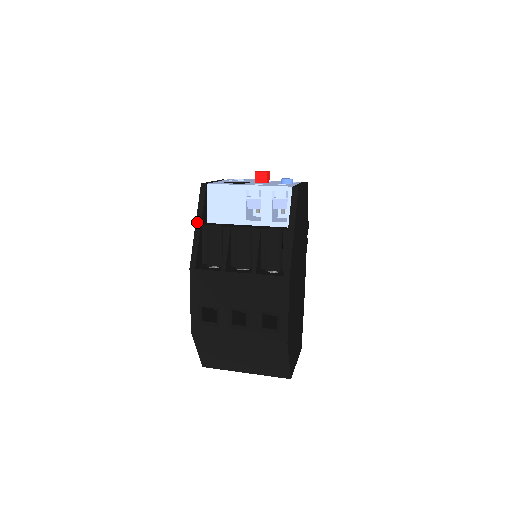
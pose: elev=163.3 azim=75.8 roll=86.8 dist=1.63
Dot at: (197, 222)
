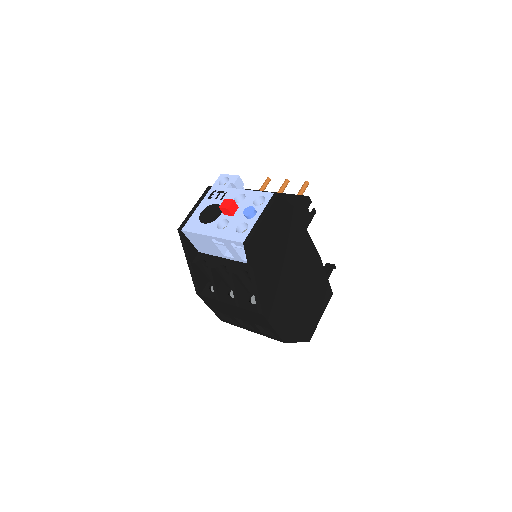
Dot at: (187, 261)
